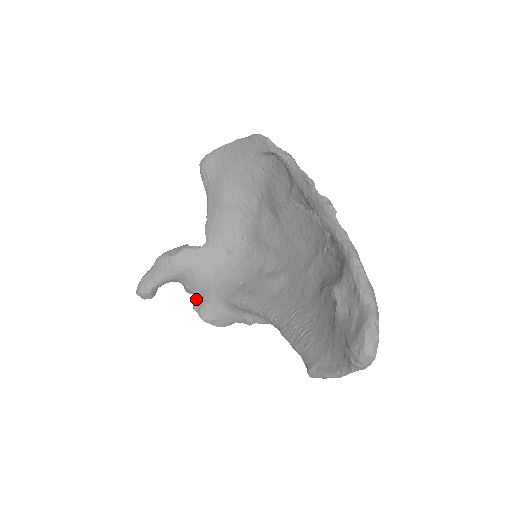
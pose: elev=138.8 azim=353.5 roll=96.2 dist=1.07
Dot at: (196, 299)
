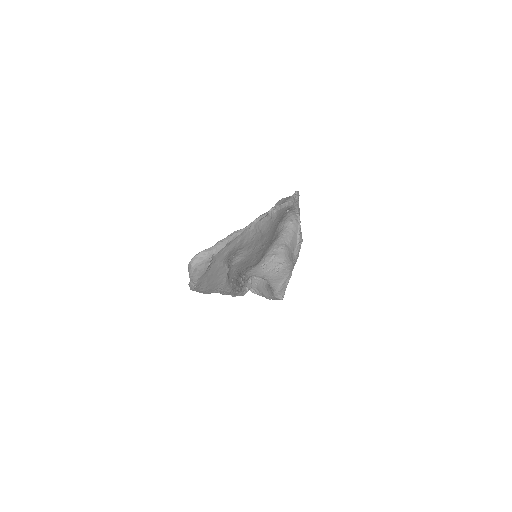
Dot at: occluded
